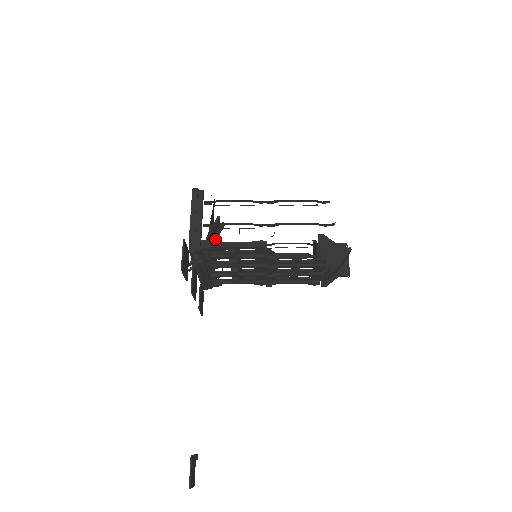
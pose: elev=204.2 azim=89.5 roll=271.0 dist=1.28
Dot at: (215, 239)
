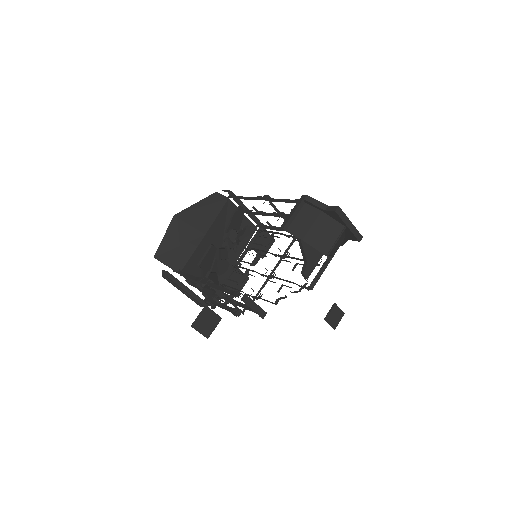
Dot at: occluded
